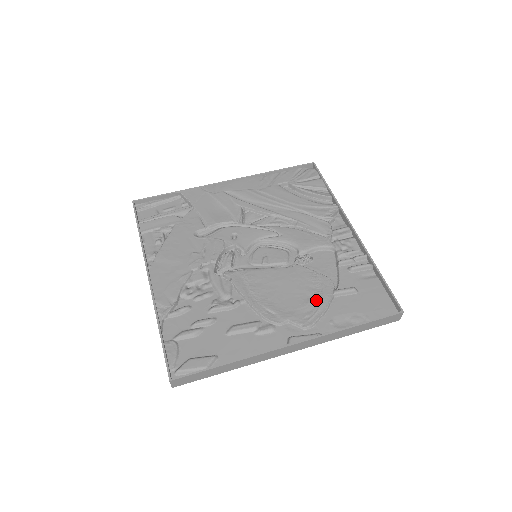
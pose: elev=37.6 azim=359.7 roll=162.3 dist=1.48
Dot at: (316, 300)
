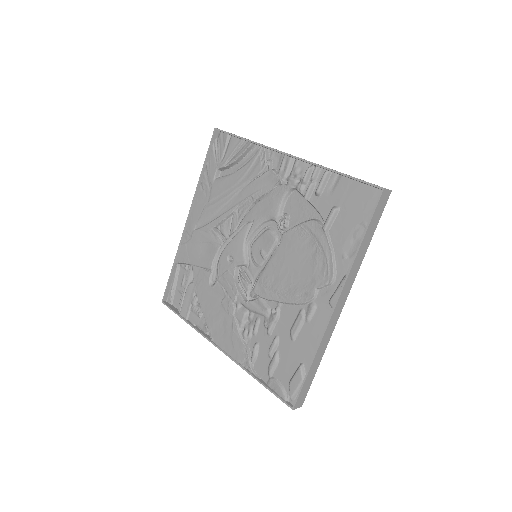
Dot at: (319, 251)
